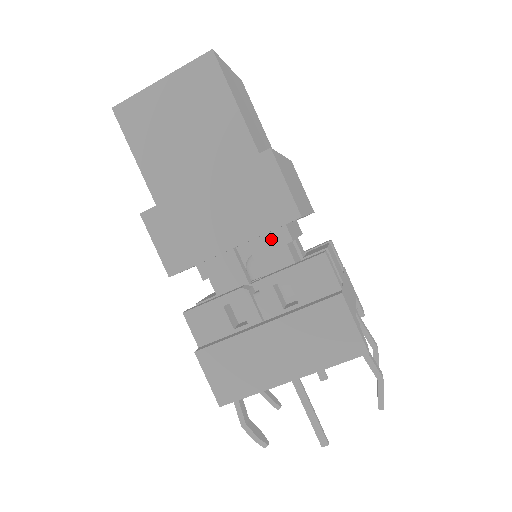
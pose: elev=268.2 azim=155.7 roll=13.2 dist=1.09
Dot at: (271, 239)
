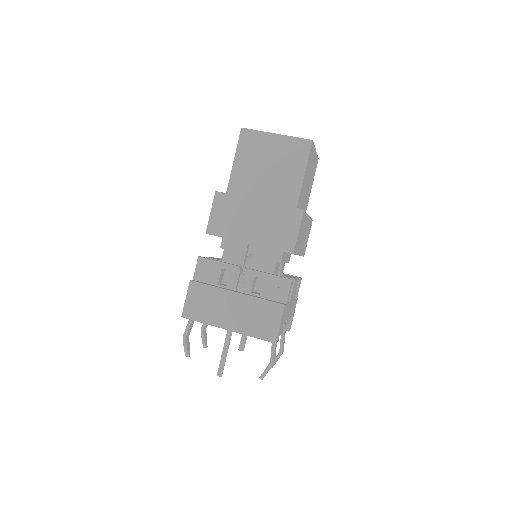
Dot at: (271, 253)
